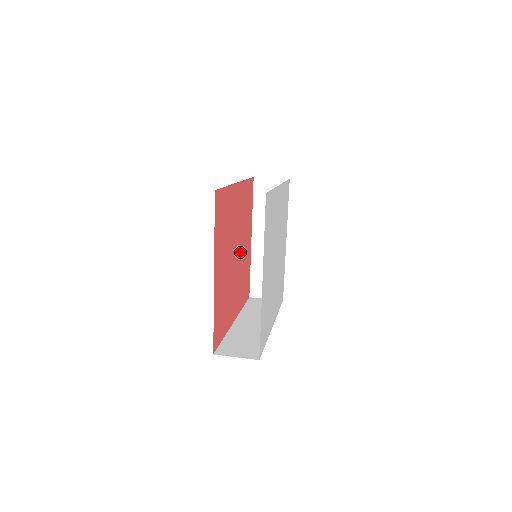
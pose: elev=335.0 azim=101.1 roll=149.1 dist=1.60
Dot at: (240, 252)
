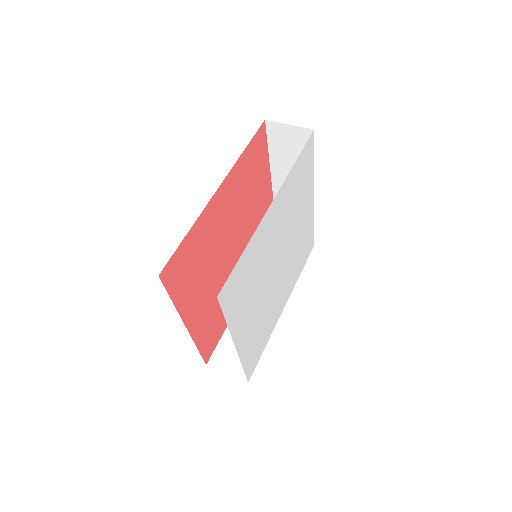
Dot at: (245, 232)
